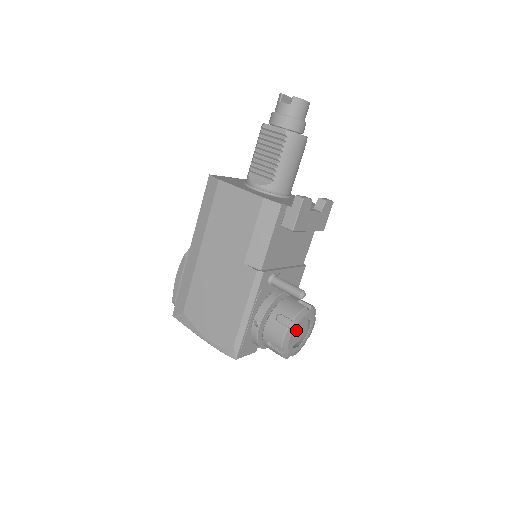
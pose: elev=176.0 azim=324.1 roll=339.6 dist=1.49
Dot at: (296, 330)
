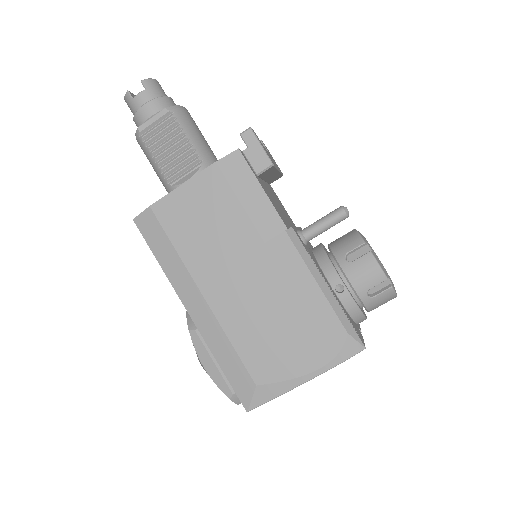
Dot at: occluded
